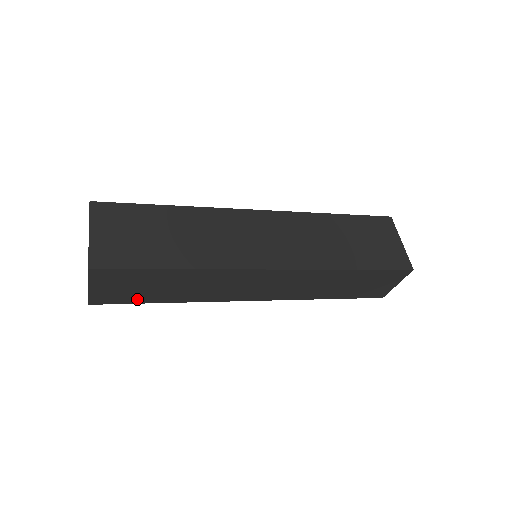
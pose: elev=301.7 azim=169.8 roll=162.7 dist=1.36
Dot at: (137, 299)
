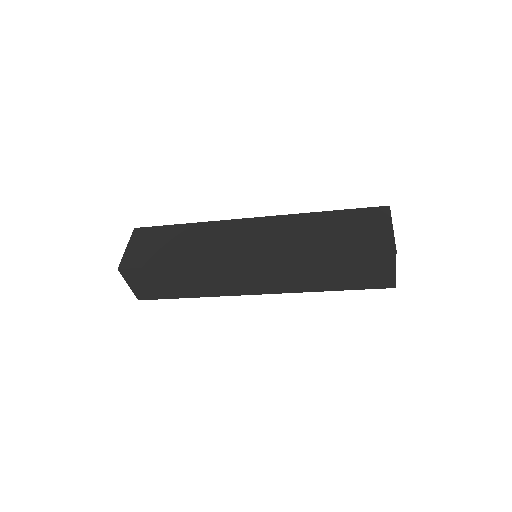
Dot at: (166, 295)
